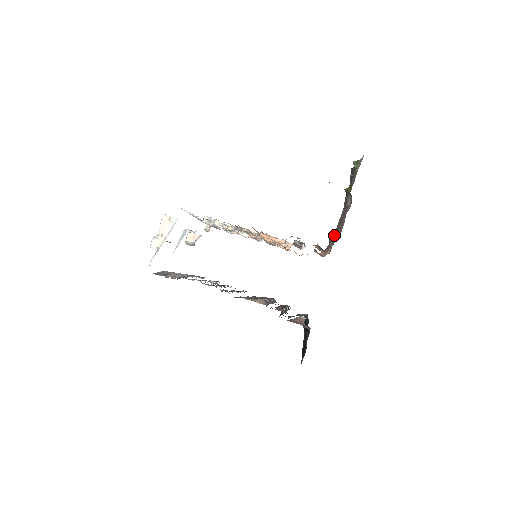
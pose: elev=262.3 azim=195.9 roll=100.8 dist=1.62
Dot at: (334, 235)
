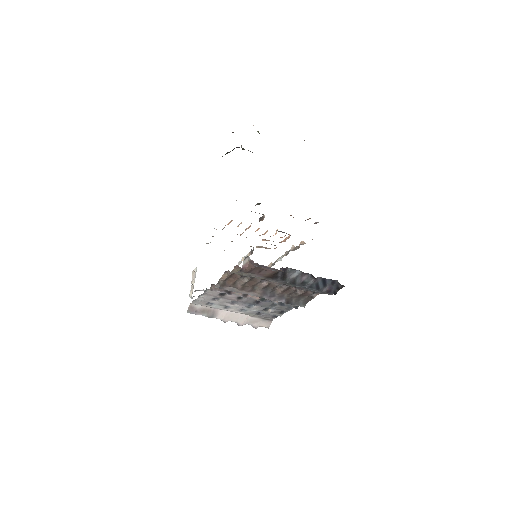
Dot at: occluded
